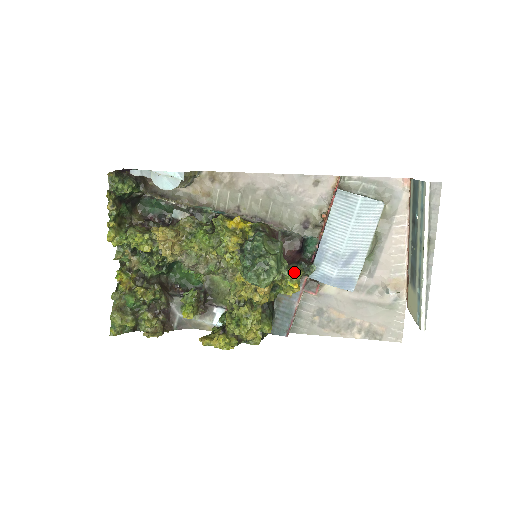
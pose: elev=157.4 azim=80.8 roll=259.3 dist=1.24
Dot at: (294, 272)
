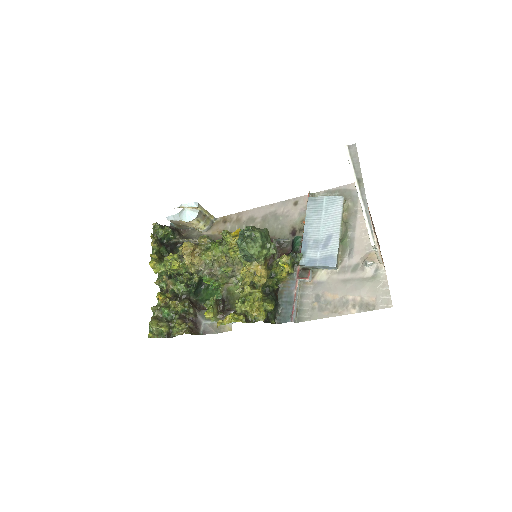
Dot at: (284, 256)
